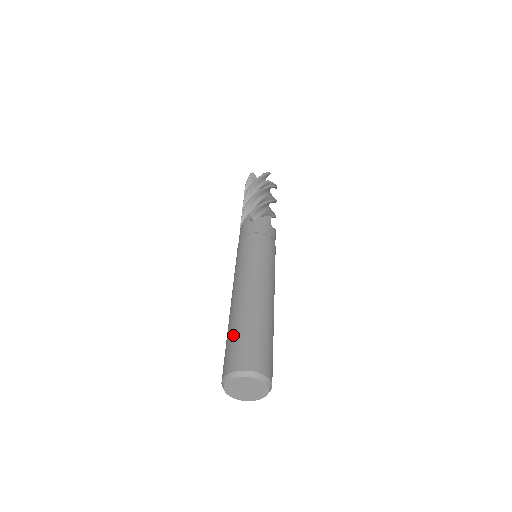
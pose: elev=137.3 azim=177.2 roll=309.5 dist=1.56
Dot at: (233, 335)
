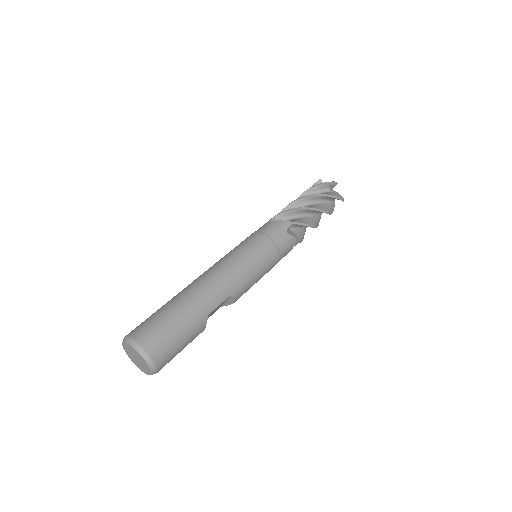
Dot at: (158, 309)
